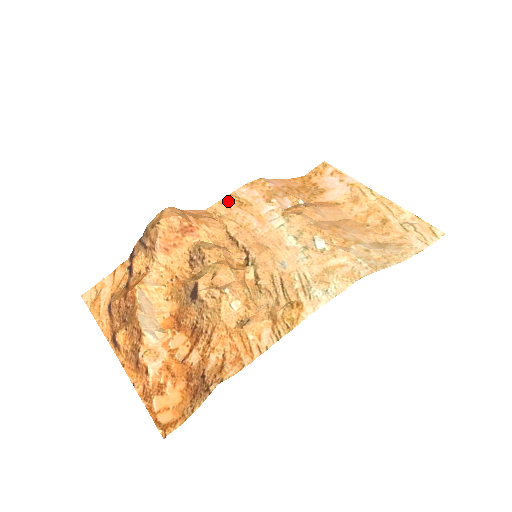
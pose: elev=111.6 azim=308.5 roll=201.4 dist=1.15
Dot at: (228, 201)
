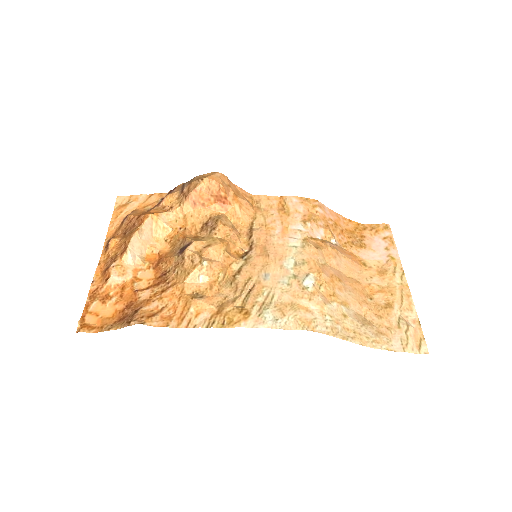
Dot at: (275, 200)
